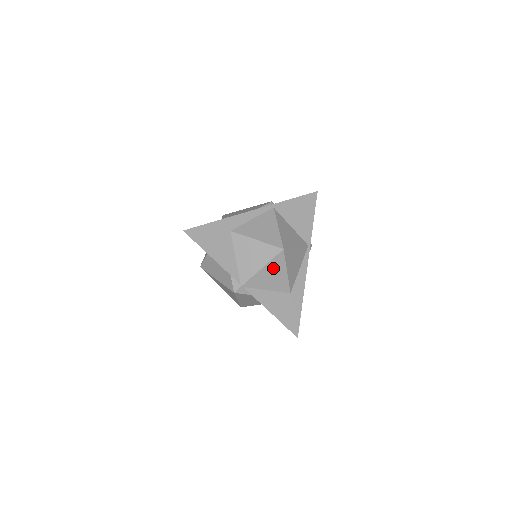
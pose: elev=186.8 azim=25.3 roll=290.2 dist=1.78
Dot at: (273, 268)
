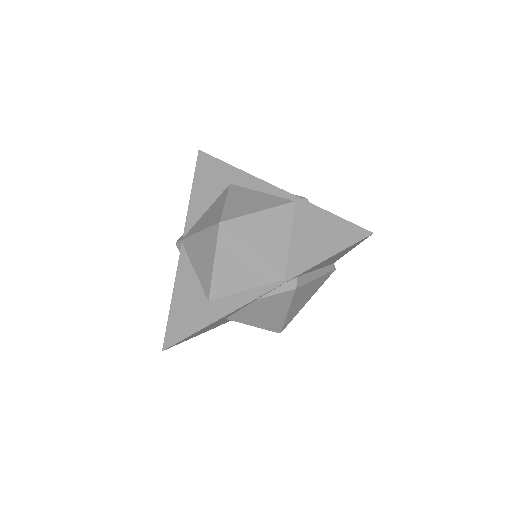
Dot at: (206, 242)
